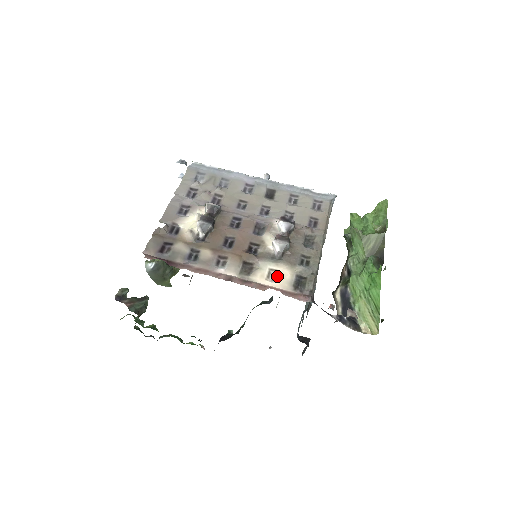
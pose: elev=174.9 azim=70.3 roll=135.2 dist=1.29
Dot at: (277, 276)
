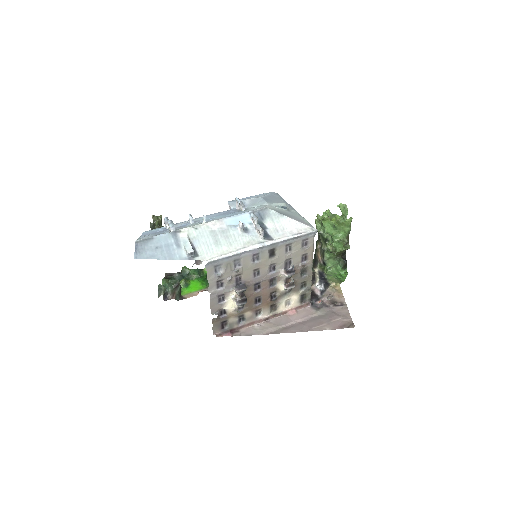
Dot at: (290, 302)
